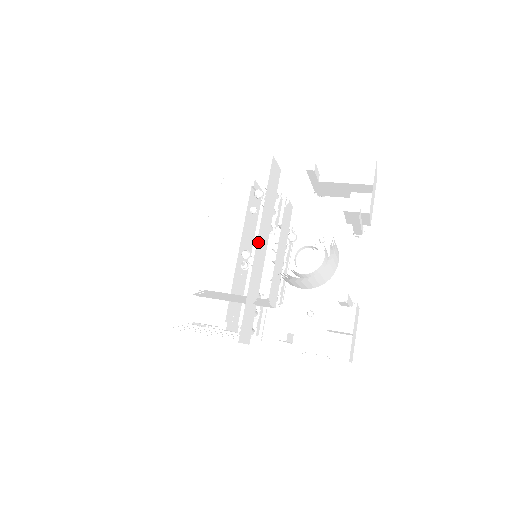
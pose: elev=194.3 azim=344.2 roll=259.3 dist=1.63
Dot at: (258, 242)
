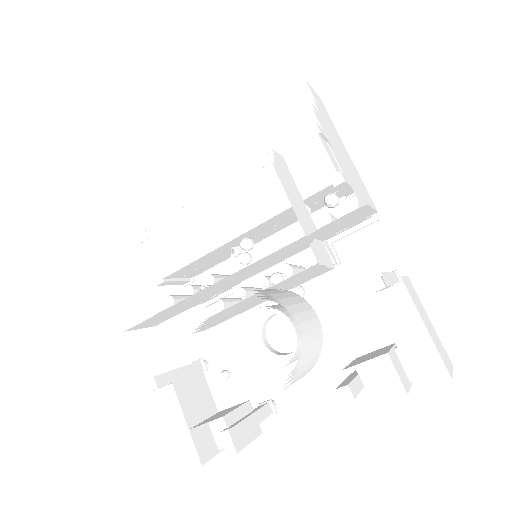
Dot at: (239, 272)
